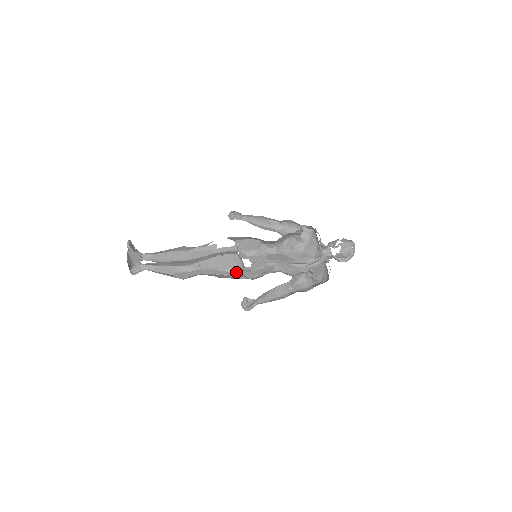
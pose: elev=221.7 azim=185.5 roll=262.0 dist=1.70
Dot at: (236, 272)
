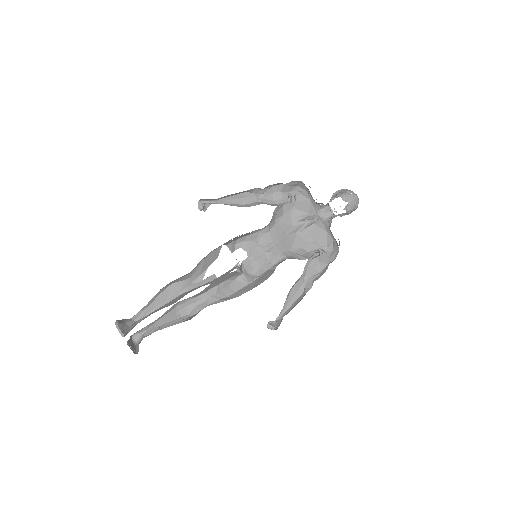
Dot at: occluded
